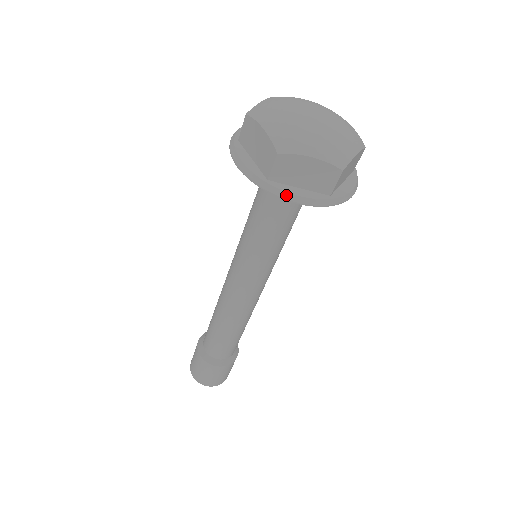
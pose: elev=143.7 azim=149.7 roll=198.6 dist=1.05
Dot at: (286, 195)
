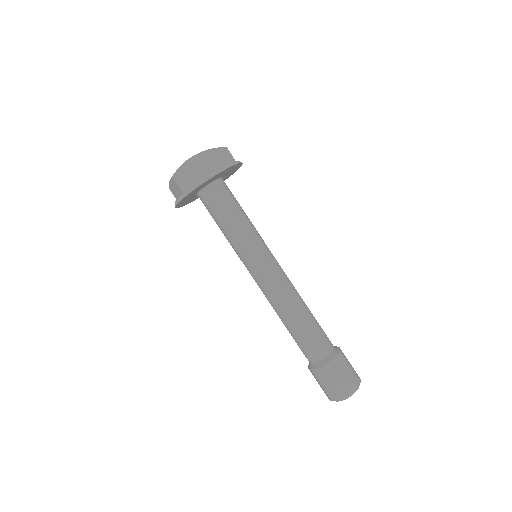
Dot at: (192, 188)
